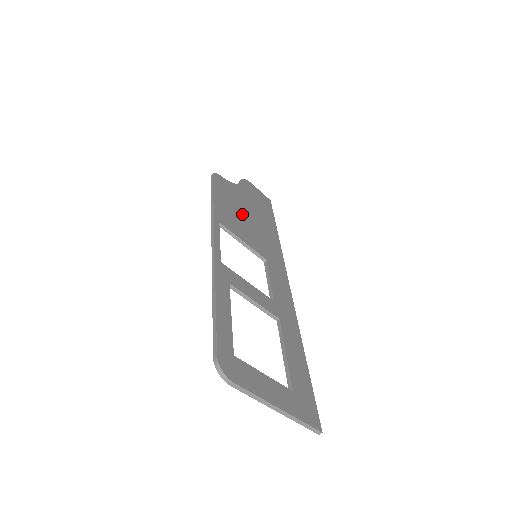
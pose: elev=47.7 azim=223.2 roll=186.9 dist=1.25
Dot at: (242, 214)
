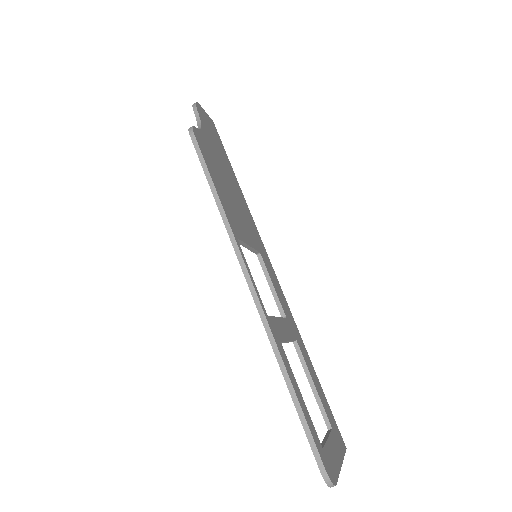
Dot at: (228, 190)
